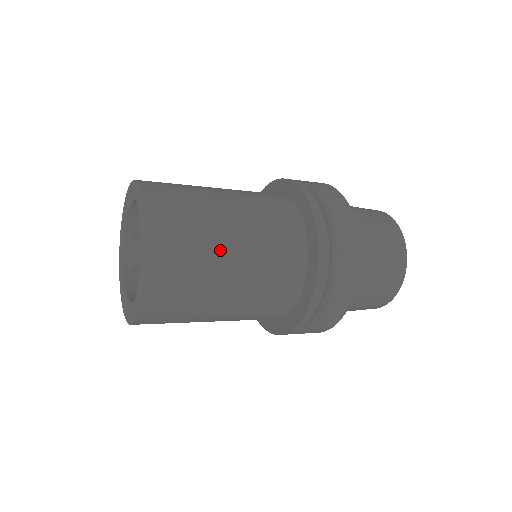
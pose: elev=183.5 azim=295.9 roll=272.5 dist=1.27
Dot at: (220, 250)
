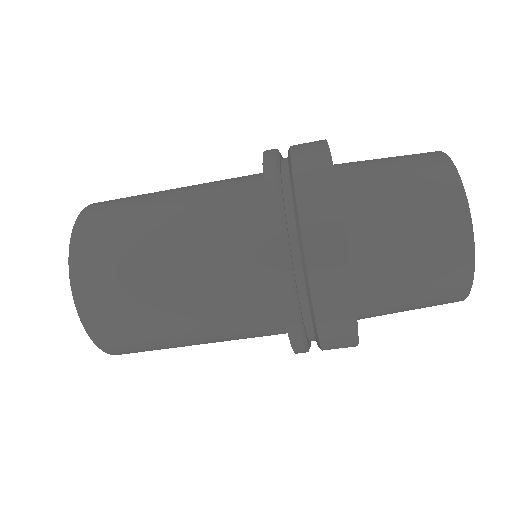
Dot at: (149, 229)
